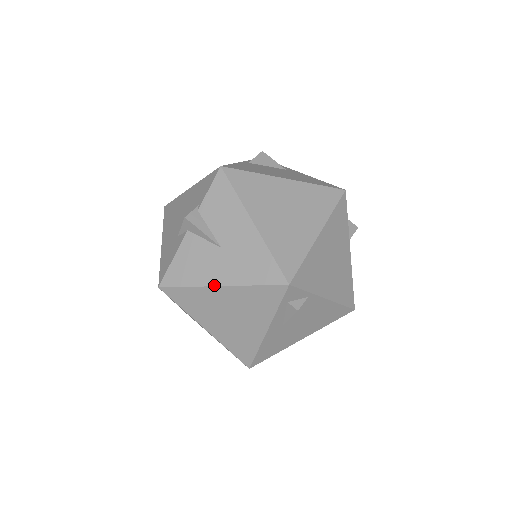
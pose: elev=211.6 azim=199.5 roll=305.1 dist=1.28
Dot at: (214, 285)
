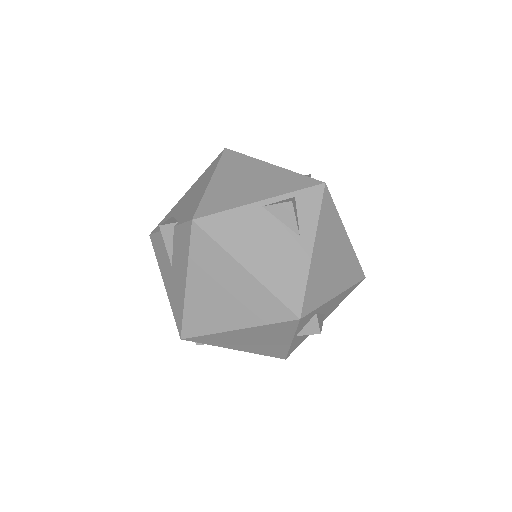
Dot at: (163, 279)
